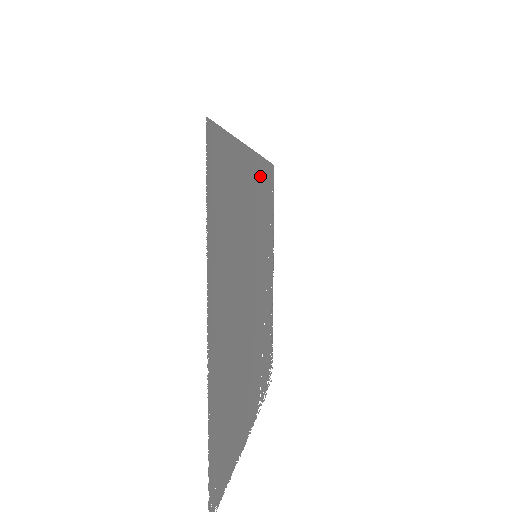
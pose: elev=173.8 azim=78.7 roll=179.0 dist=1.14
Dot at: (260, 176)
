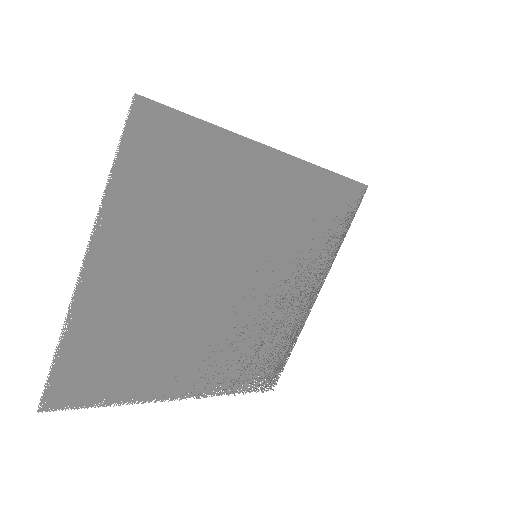
Dot at: (304, 184)
